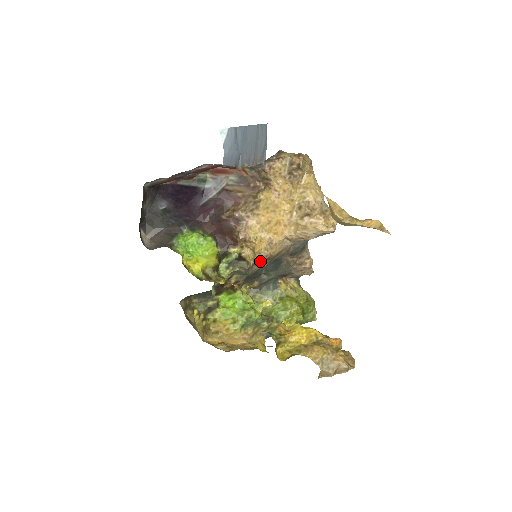
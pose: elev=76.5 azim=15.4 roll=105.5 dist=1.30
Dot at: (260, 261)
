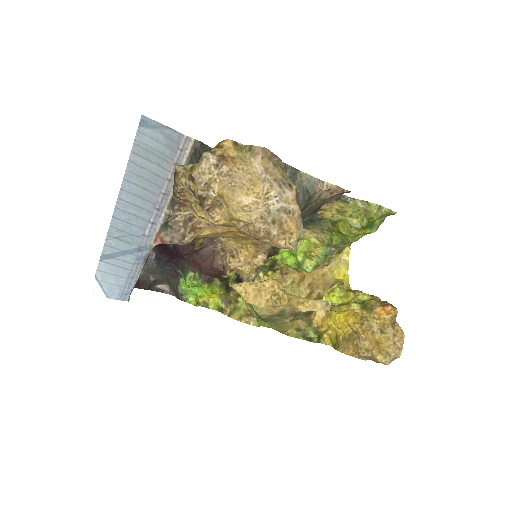
Dot at: (260, 265)
